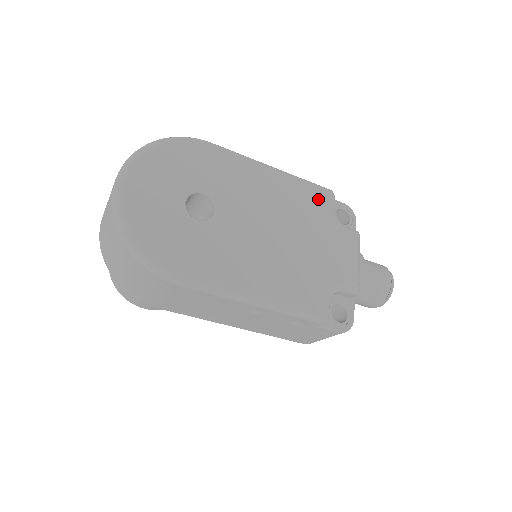
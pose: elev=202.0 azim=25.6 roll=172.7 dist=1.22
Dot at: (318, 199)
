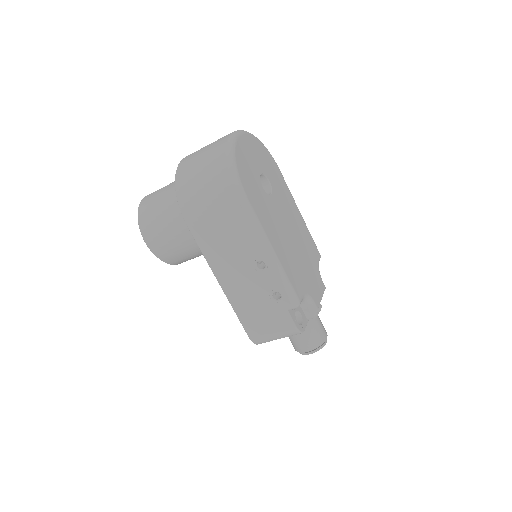
Dot at: (314, 249)
